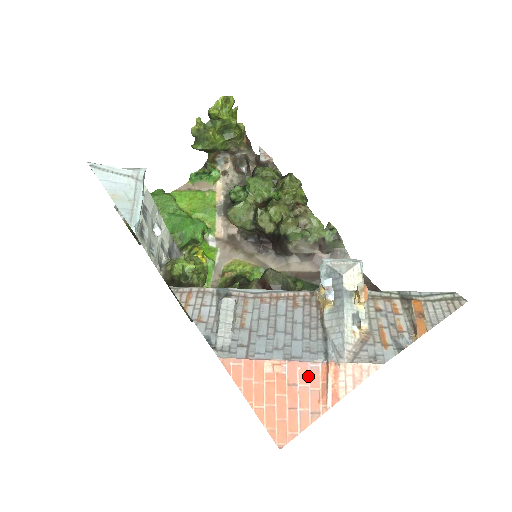
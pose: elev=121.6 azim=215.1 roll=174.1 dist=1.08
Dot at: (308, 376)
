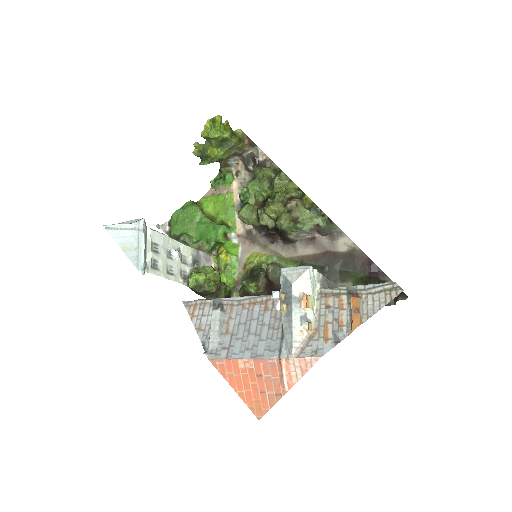
Dot at: (269, 369)
